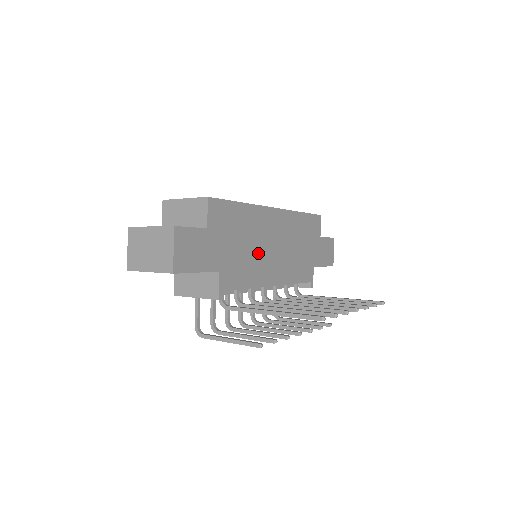
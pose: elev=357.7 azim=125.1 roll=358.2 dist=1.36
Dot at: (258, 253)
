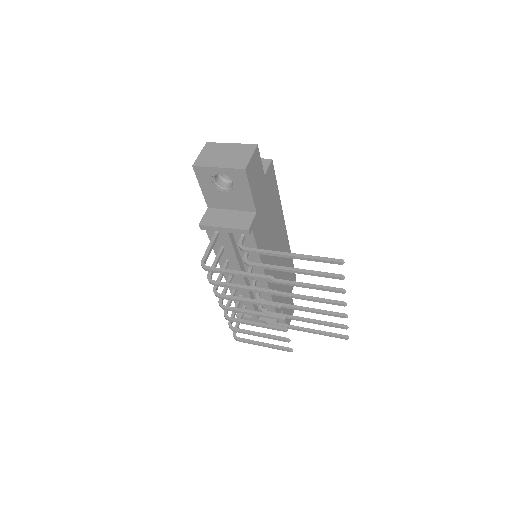
Dot at: (271, 240)
